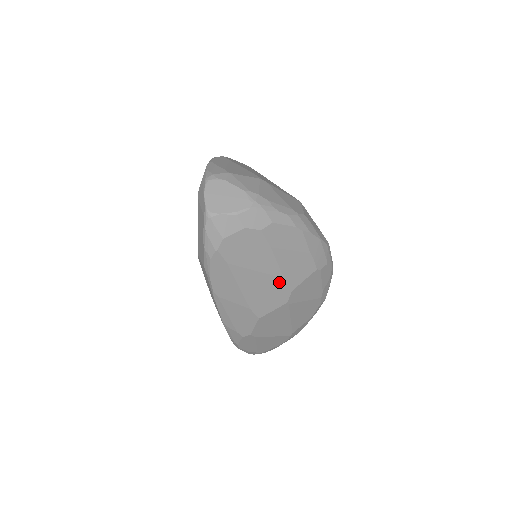
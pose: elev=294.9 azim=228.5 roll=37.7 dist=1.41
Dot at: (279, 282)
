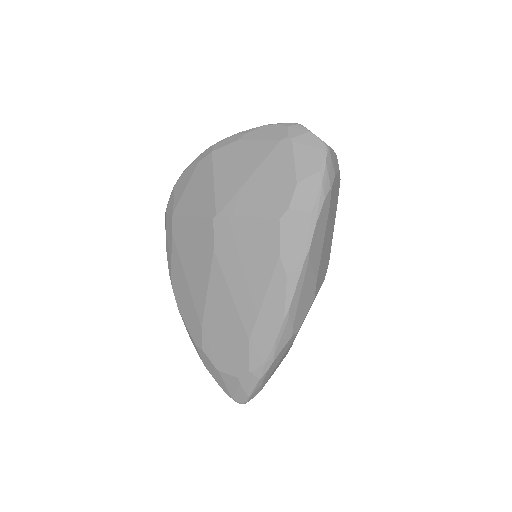
Dot at: (329, 249)
